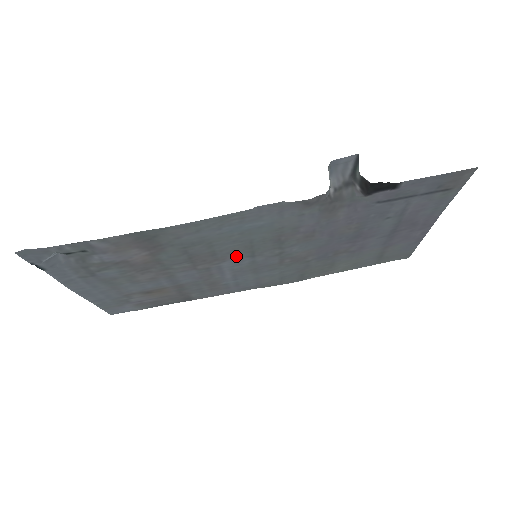
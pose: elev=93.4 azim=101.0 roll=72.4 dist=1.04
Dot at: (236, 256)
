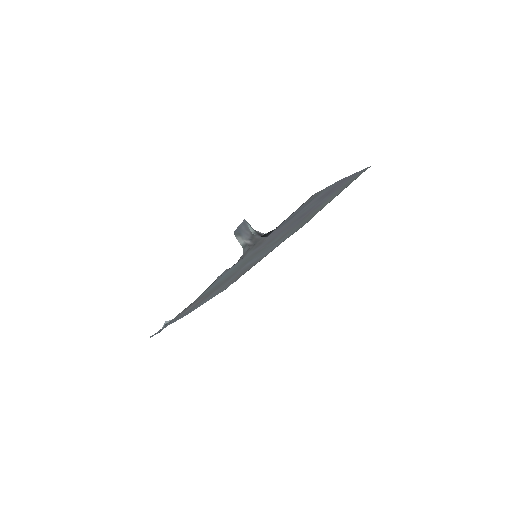
Dot at: (245, 264)
